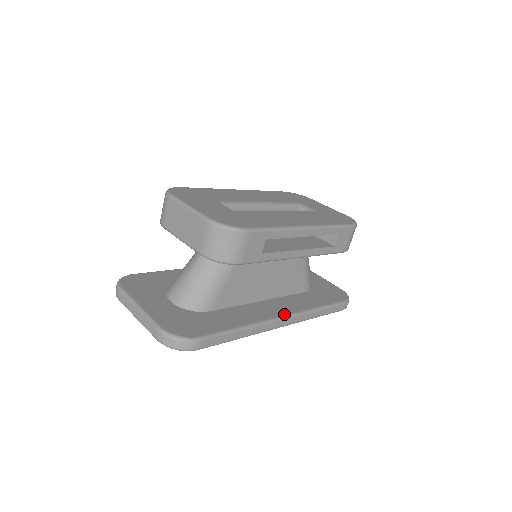
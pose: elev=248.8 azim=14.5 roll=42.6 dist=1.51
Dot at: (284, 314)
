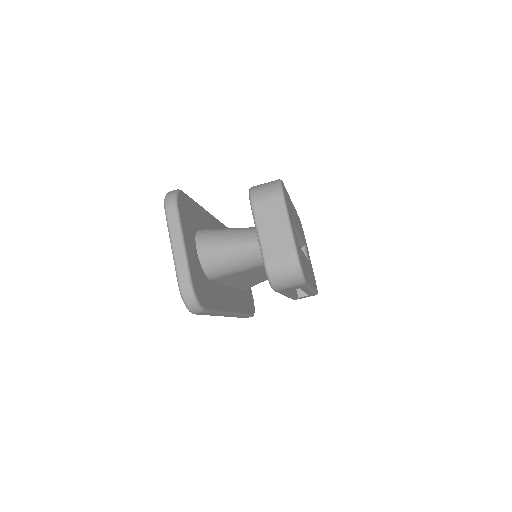
Dot at: (235, 311)
